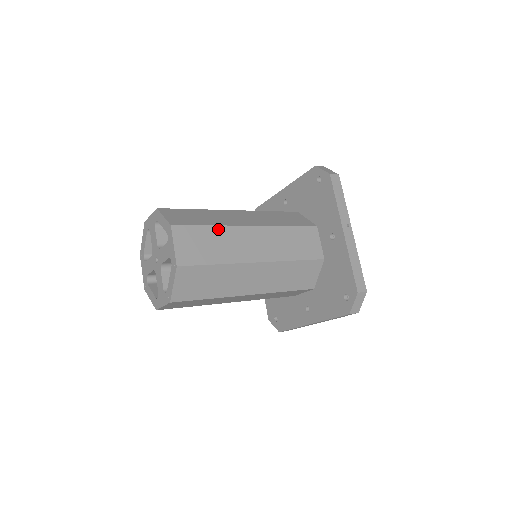
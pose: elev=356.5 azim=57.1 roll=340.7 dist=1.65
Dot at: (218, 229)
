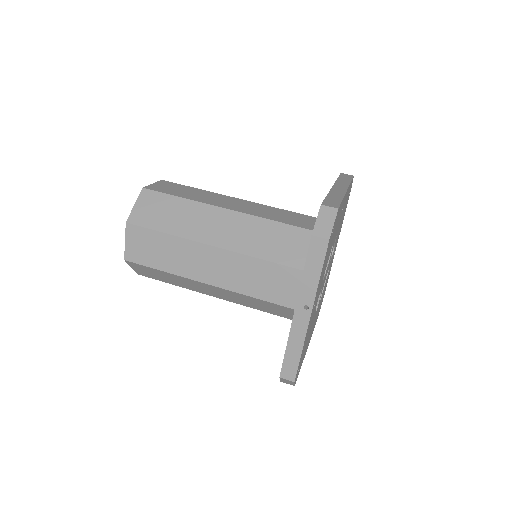
Dot at: (172, 239)
